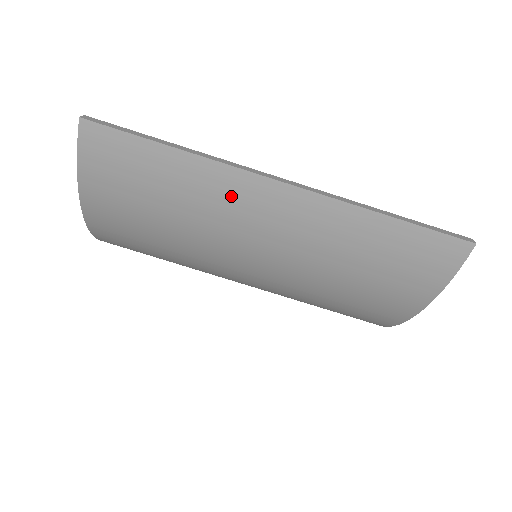
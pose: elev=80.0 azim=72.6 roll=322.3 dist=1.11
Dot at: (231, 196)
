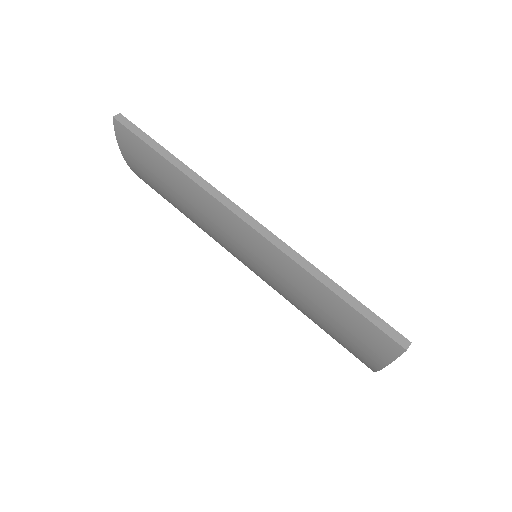
Dot at: (210, 213)
